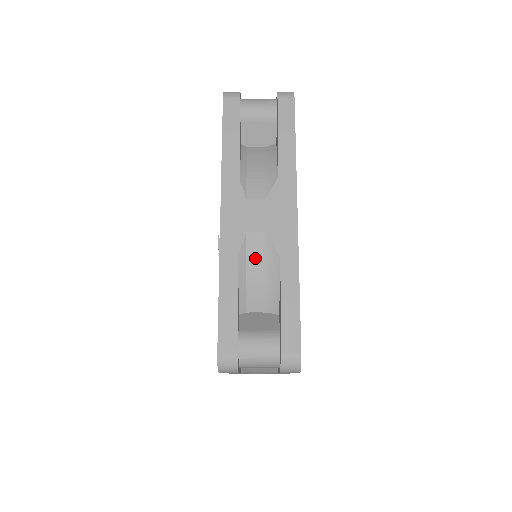
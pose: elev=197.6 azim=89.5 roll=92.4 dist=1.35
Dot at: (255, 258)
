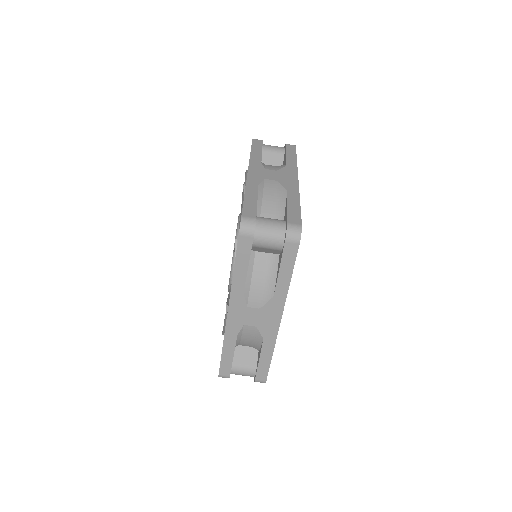
Dot at: (269, 190)
